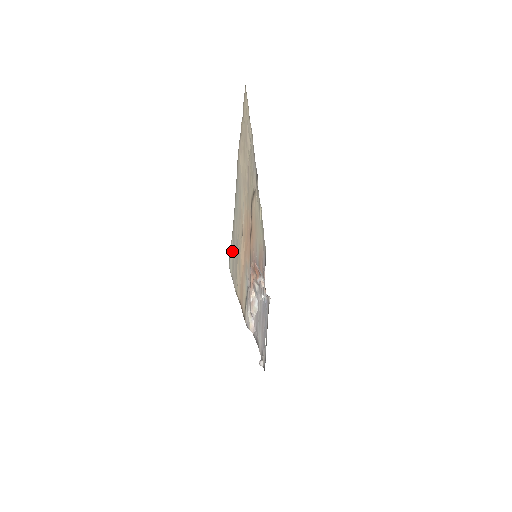
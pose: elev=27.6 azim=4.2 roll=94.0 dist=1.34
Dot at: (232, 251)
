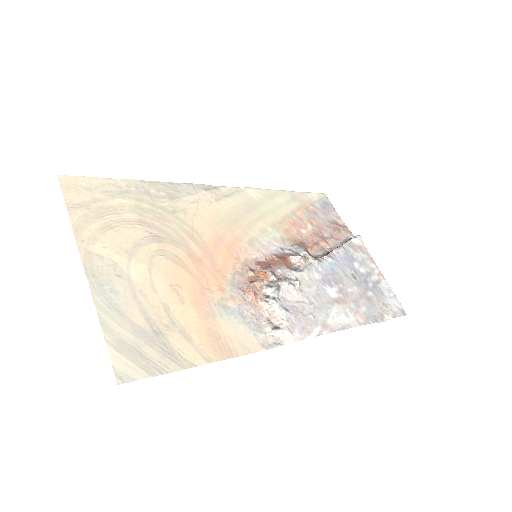
Dot at: (124, 359)
